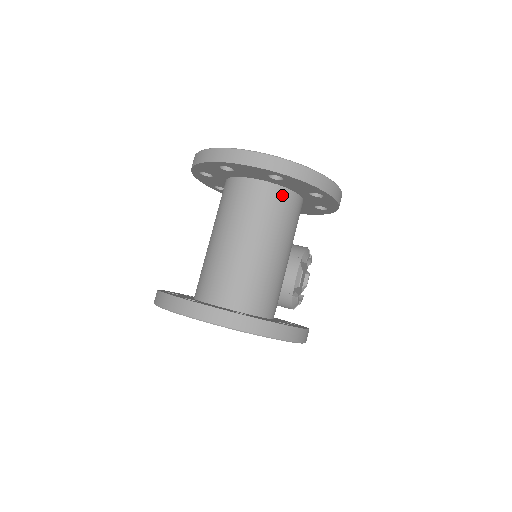
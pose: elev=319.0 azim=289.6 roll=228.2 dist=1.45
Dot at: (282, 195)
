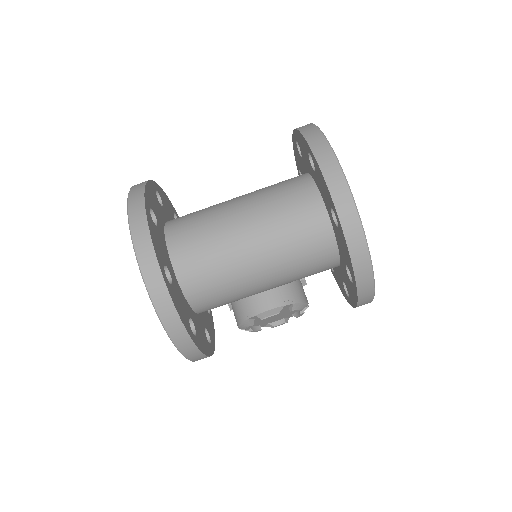
Dot at: (325, 238)
